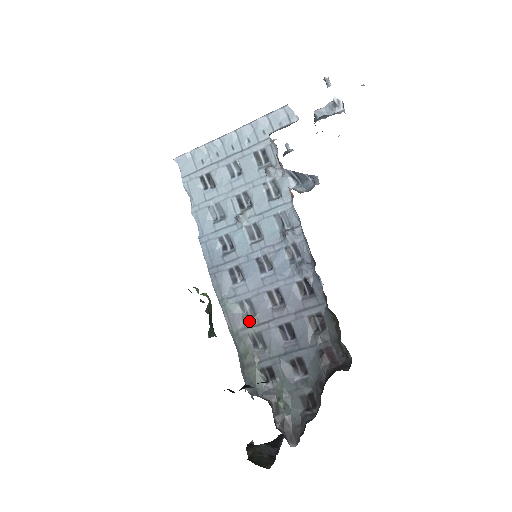
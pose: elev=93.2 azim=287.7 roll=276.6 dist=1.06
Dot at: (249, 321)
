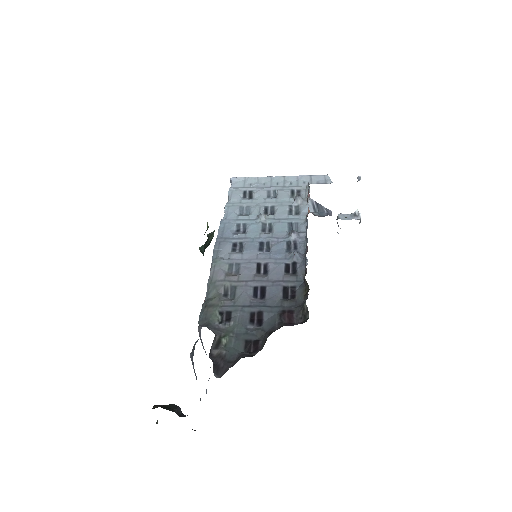
Dot at: (230, 277)
